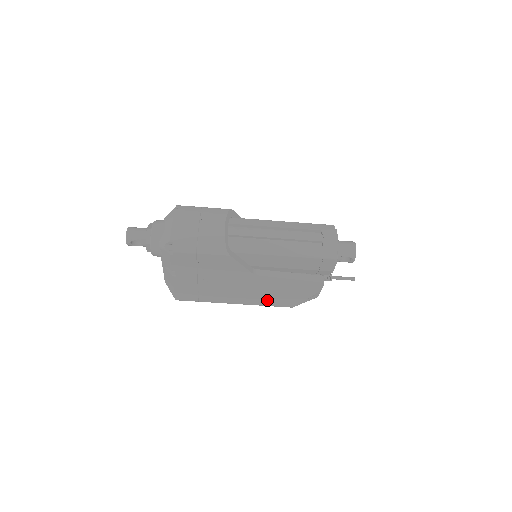
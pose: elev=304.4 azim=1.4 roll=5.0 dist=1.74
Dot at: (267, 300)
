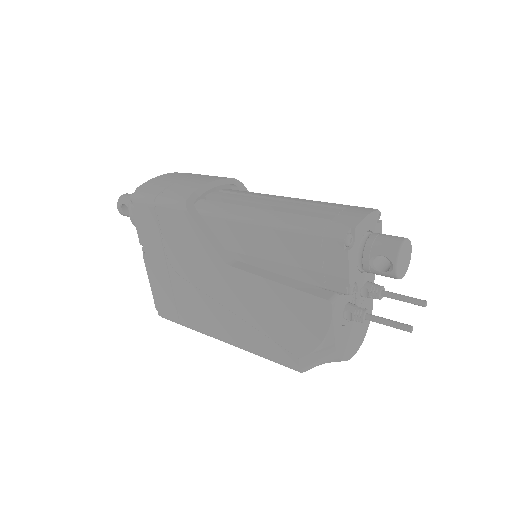
Dot at: (258, 339)
